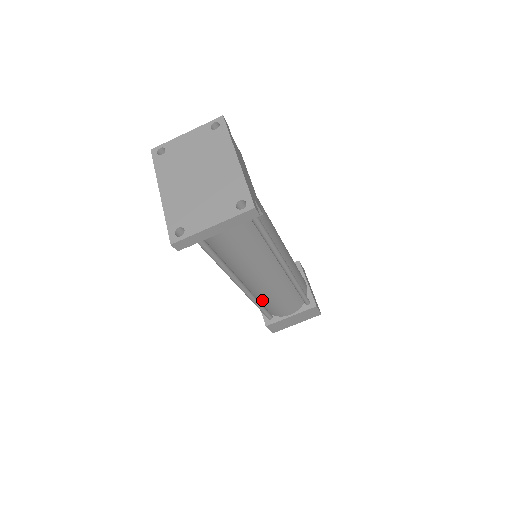
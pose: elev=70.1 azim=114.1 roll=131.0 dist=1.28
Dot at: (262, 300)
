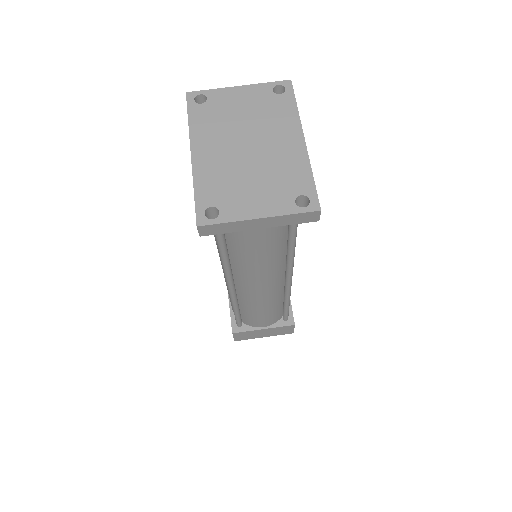
Dot at: (243, 306)
